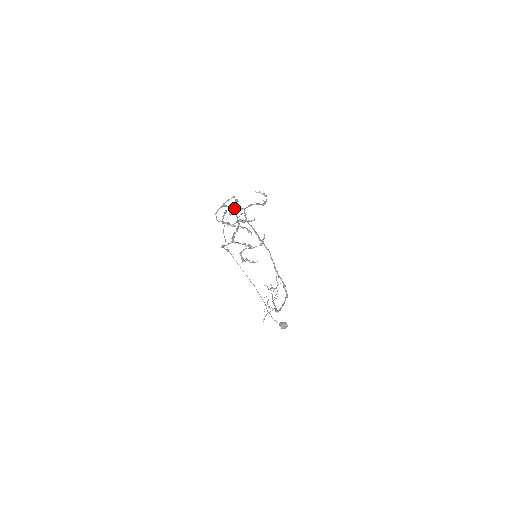
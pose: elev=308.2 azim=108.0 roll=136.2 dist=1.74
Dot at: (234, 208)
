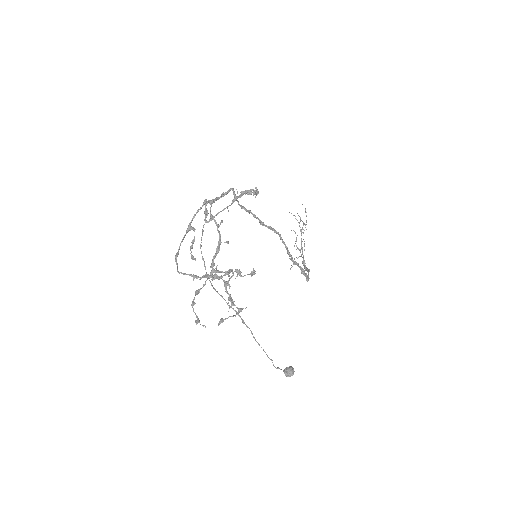
Dot at: (214, 201)
